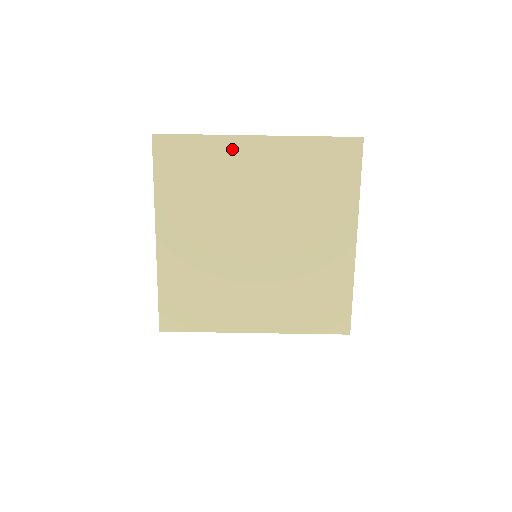
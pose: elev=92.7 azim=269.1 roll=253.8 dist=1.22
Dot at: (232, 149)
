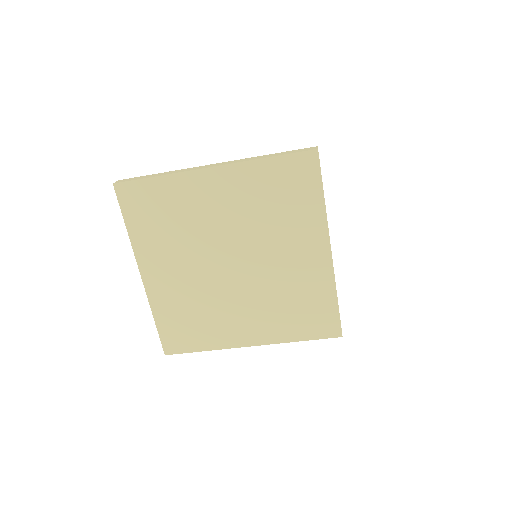
Dot at: (190, 184)
